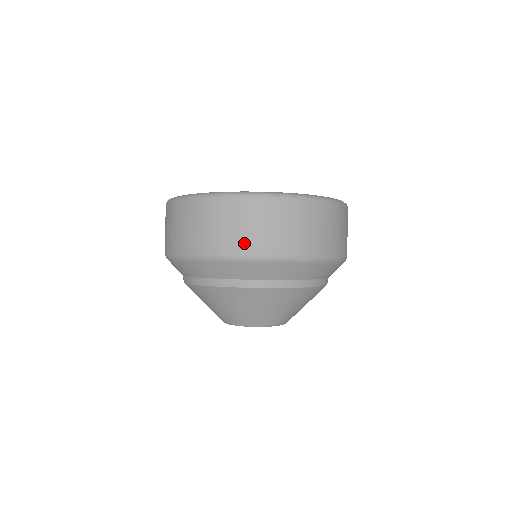
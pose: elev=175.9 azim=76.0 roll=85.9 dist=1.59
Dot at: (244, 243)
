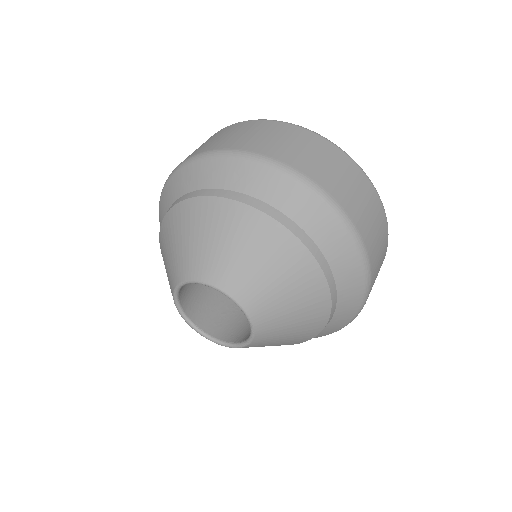
Dot at: (236, 143)
